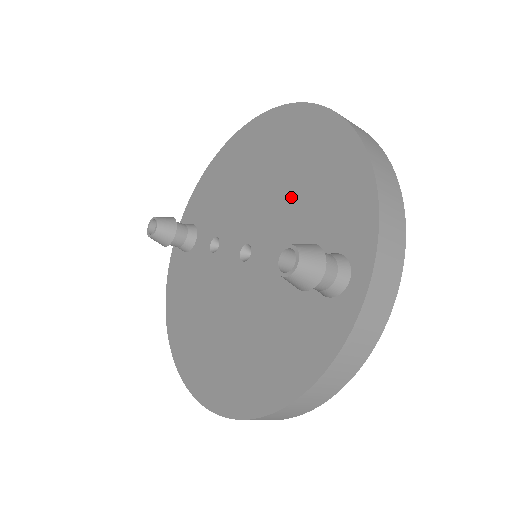
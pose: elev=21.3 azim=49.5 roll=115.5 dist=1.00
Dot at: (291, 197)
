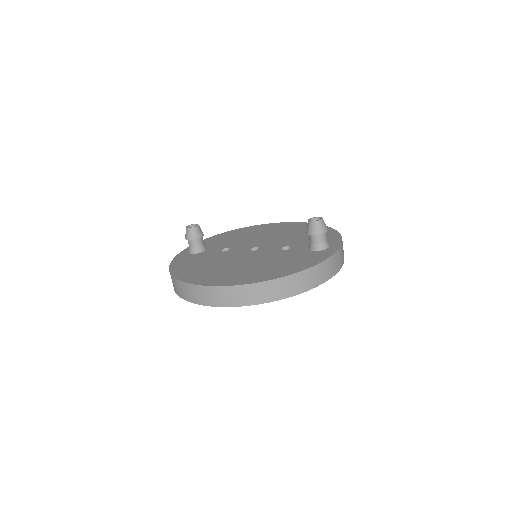
Dot at: (288, 237)
